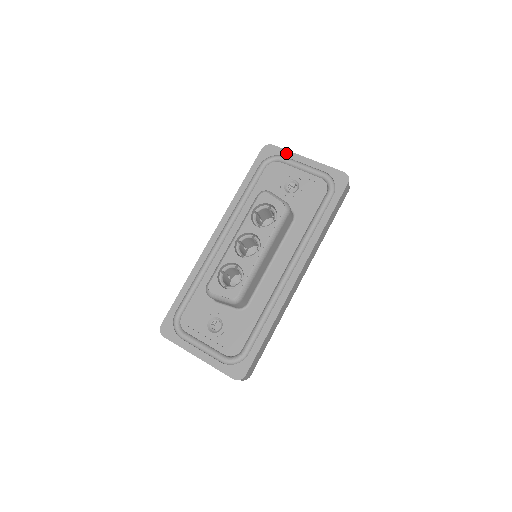
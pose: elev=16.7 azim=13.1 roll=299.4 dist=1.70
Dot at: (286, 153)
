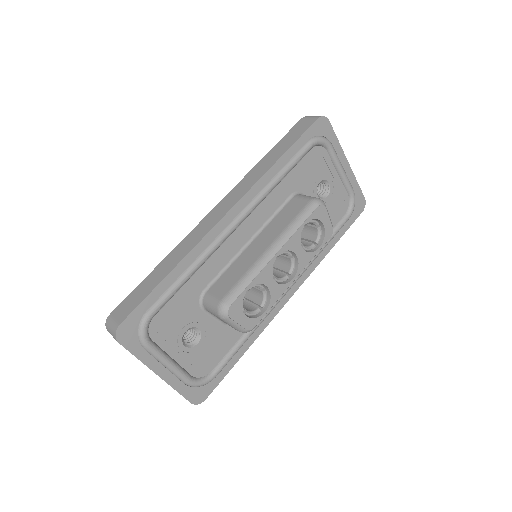
Dot at: (336, 142)
